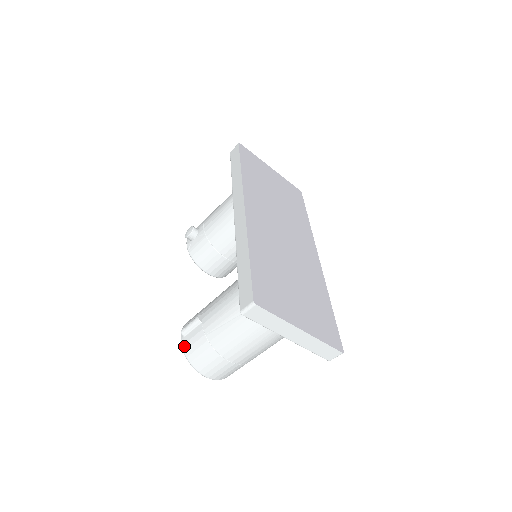
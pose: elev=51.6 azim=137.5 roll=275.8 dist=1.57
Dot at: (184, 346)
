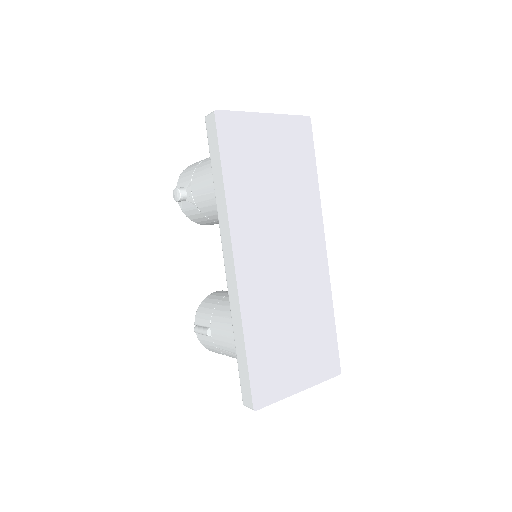
Dot at: (200, 341)
